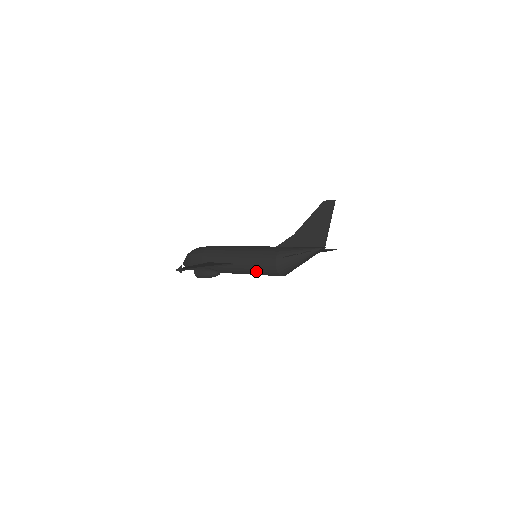
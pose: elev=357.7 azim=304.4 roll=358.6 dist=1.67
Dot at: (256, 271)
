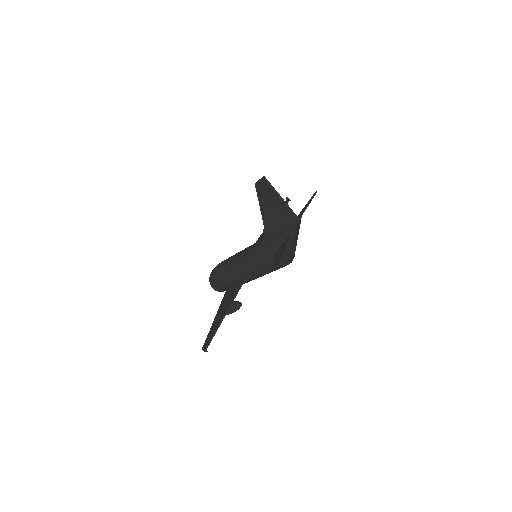
Dot at: (267, 273)
